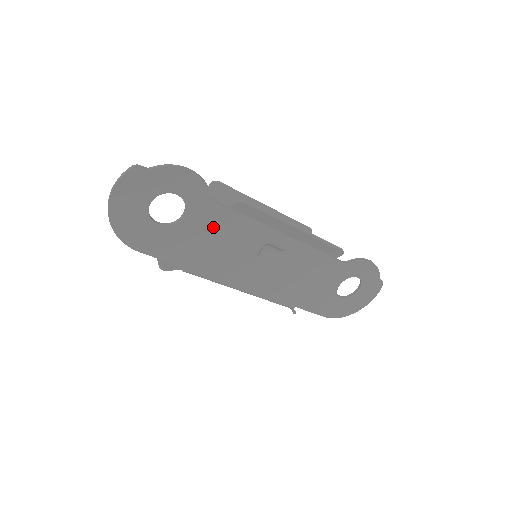
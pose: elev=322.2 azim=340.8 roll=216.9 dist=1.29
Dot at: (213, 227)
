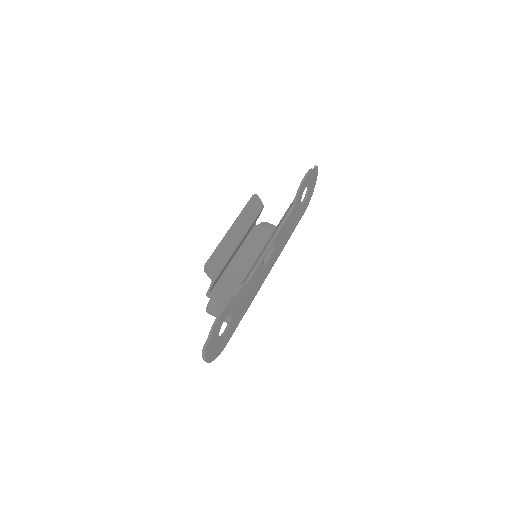
Dot at: (243, 297)
